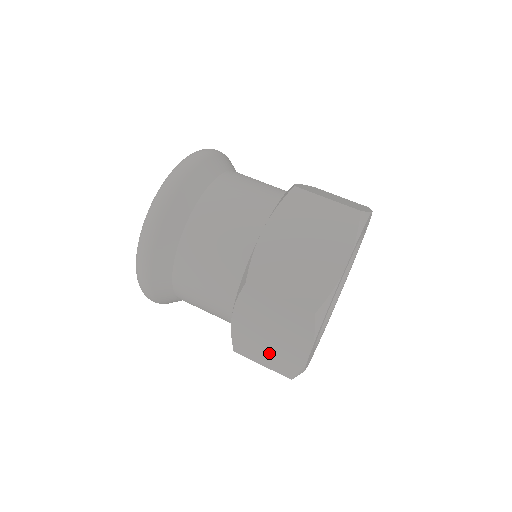
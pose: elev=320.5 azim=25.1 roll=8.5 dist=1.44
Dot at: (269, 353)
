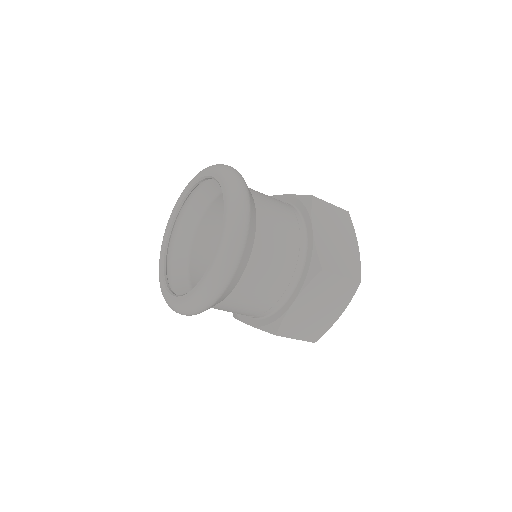
Dot at: occluded
